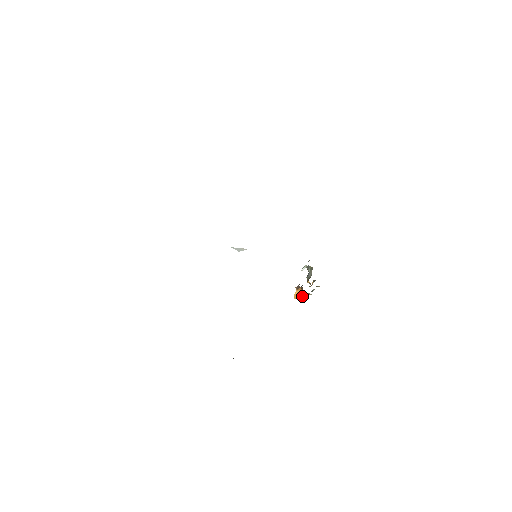
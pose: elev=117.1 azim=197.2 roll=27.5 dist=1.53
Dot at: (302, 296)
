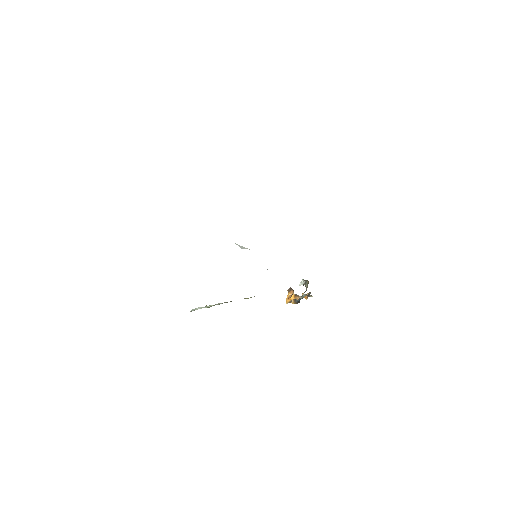
Dot at: occluded
